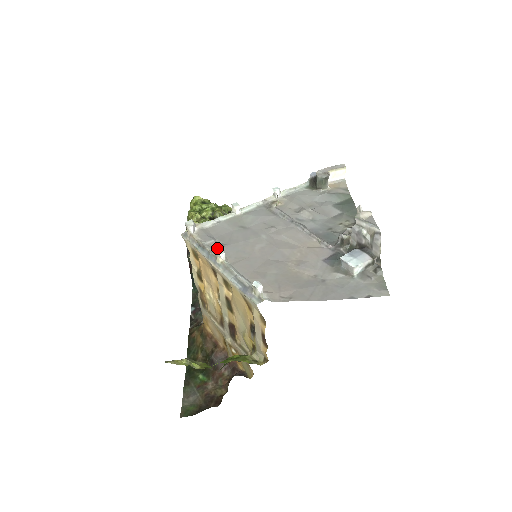
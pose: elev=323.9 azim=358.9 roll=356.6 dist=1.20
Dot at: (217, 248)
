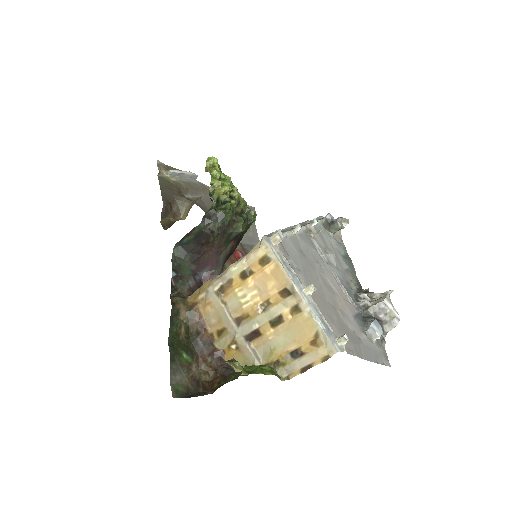
Dot at: (296, 272)
